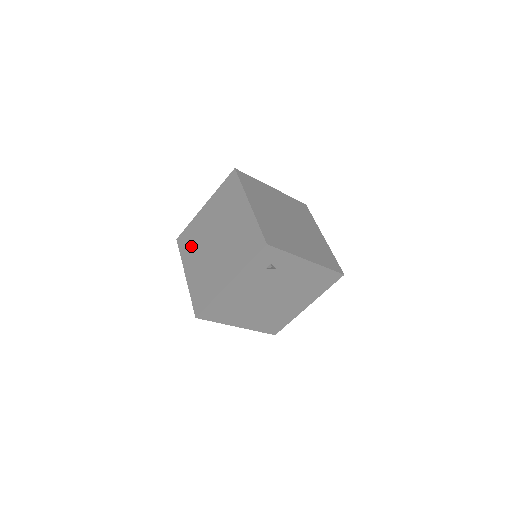
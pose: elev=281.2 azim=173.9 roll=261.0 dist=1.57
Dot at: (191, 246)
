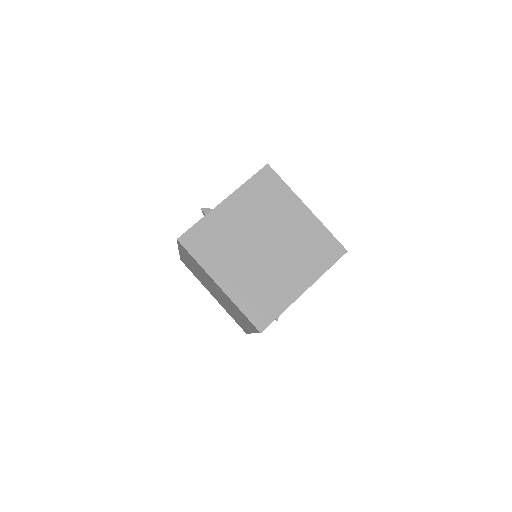
Dot at: occluded
